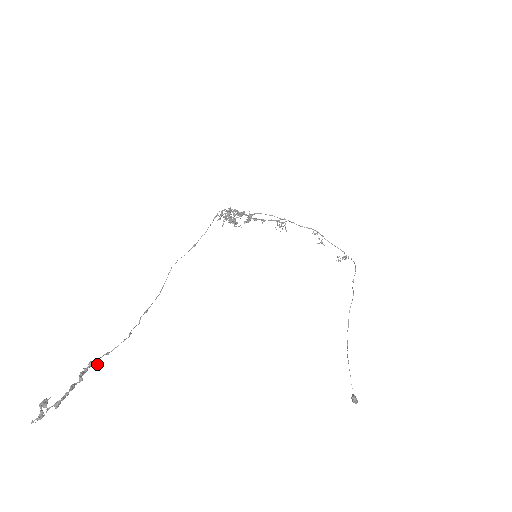
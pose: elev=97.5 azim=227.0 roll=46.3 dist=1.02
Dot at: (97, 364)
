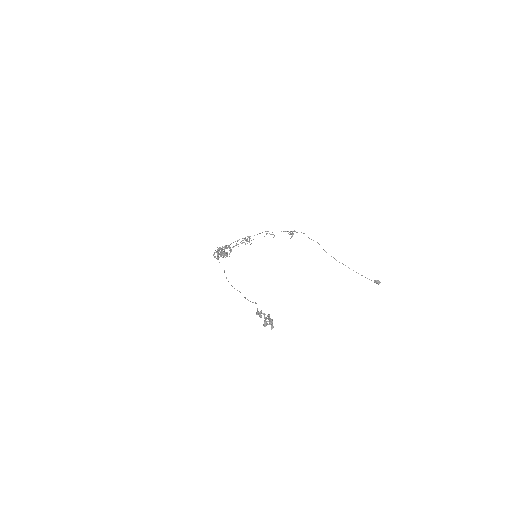
Dot at: (261, 310)
